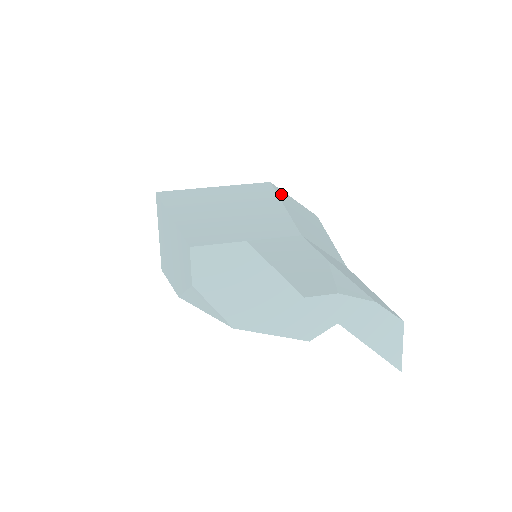
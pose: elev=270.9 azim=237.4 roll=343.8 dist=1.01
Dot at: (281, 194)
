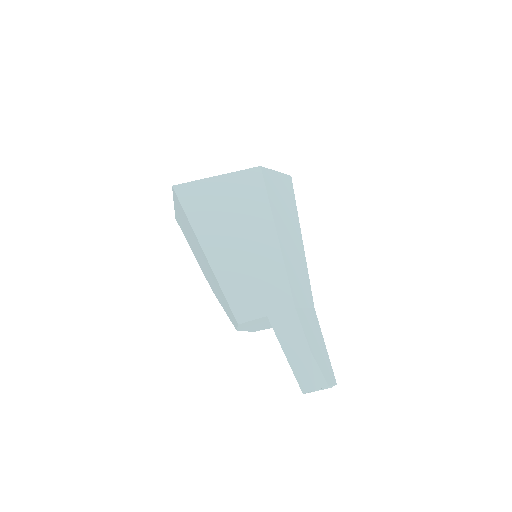
Dot at: (271, 195)
